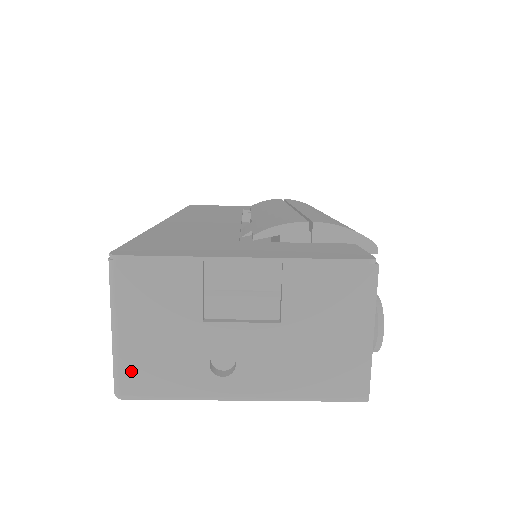
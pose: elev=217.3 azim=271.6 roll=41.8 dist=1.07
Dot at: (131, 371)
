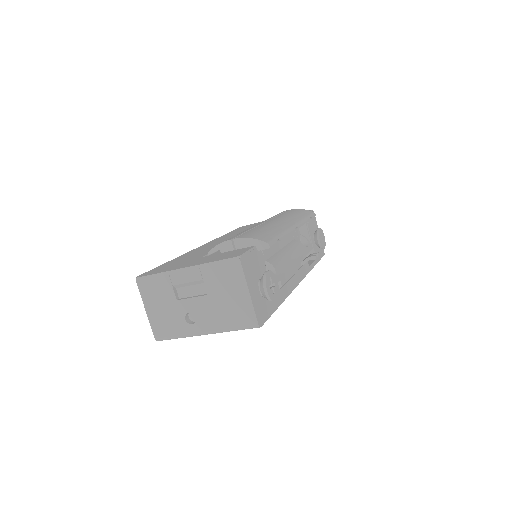
Dot at: (157, 327)
